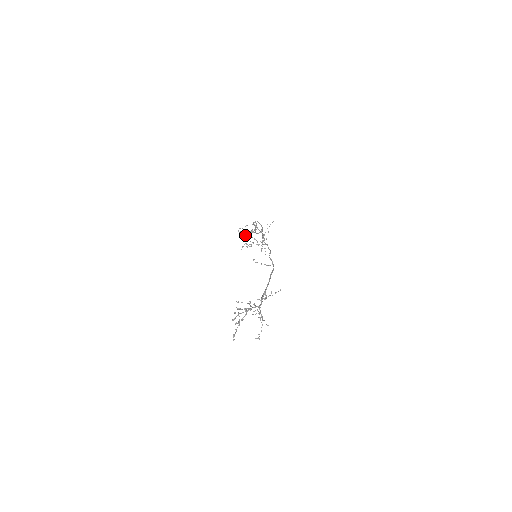
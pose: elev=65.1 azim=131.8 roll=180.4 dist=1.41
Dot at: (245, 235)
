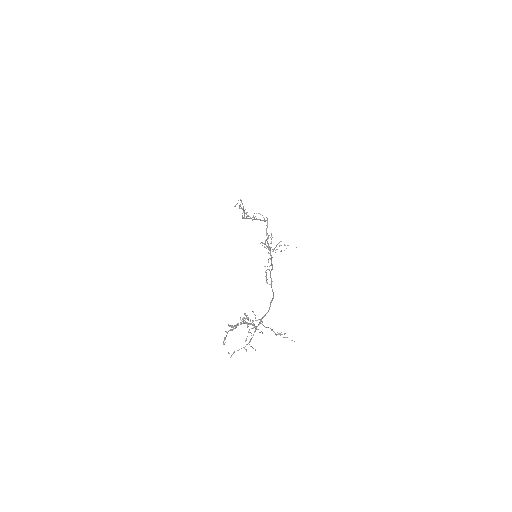
Dot at: occluded
